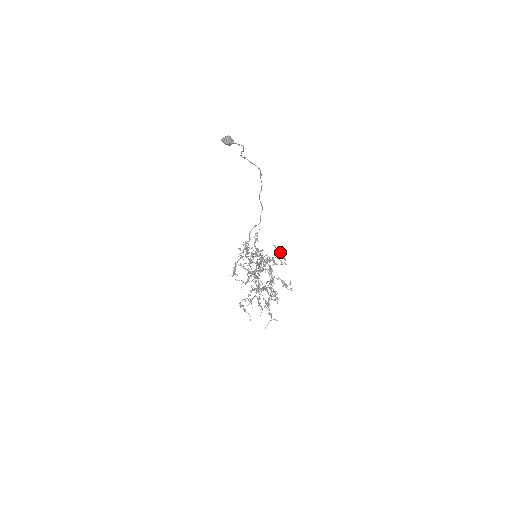
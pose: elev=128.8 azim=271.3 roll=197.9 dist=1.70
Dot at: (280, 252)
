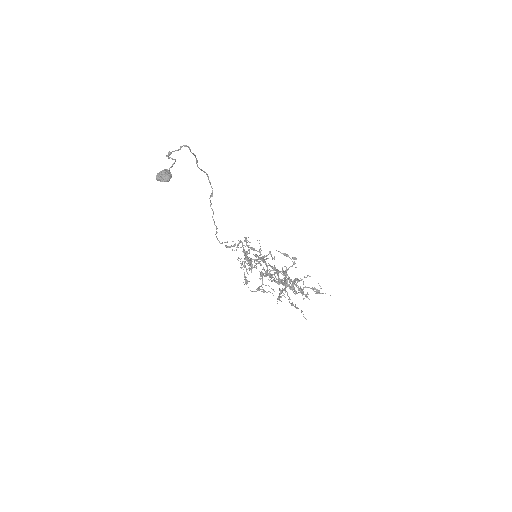
Dot at: (290, 258)
